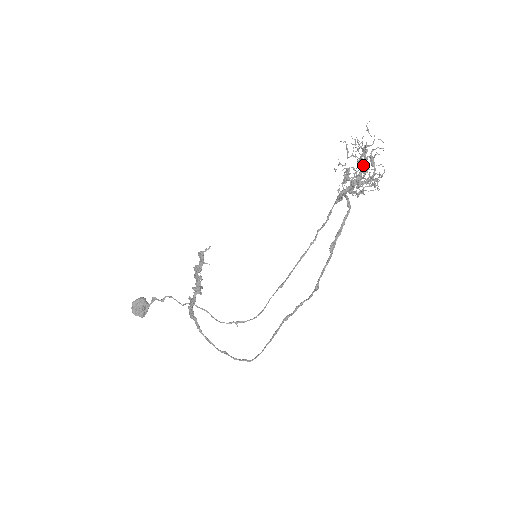
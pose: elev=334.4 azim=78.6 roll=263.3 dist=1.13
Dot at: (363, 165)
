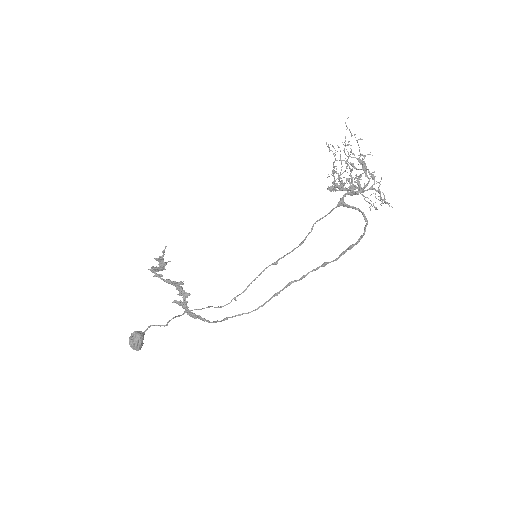
Dot at: occluded
